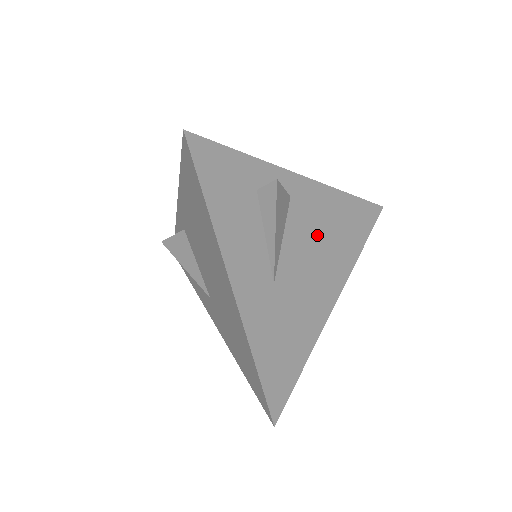
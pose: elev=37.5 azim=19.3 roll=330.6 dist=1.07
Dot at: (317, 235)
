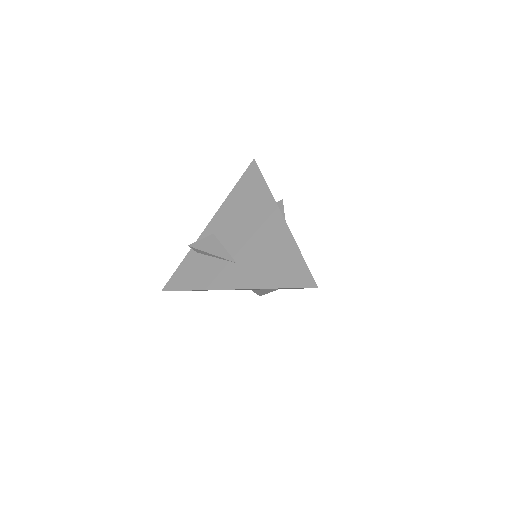
Dot at: occluded
